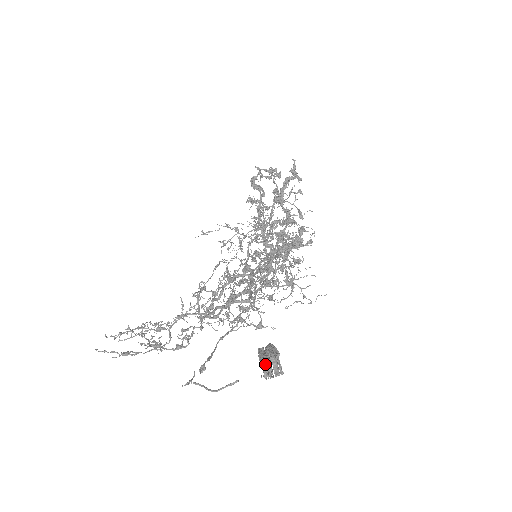
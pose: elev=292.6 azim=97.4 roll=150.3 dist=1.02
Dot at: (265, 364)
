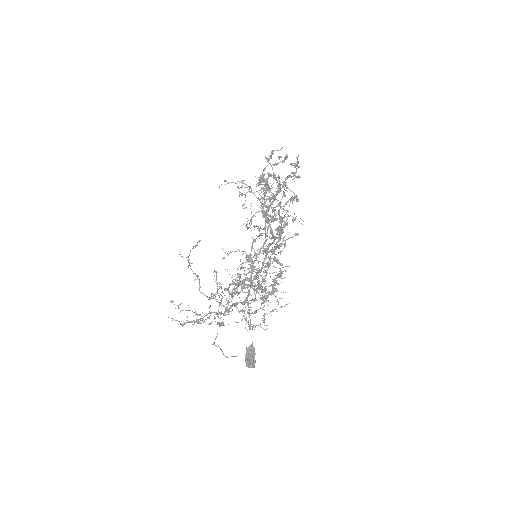
Dot at: (247, 362)
